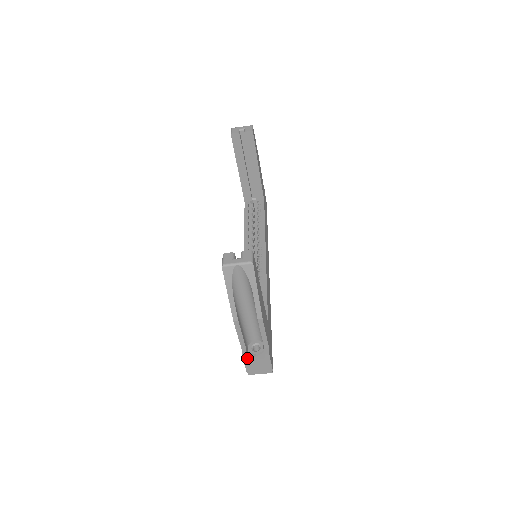
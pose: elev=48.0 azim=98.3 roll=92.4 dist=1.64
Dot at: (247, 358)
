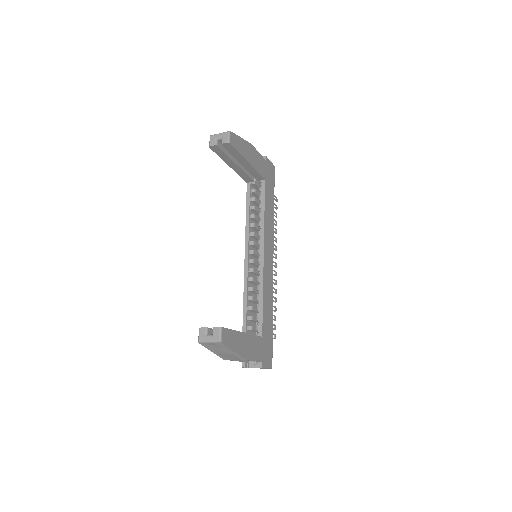
Dot at: (247, 367)
